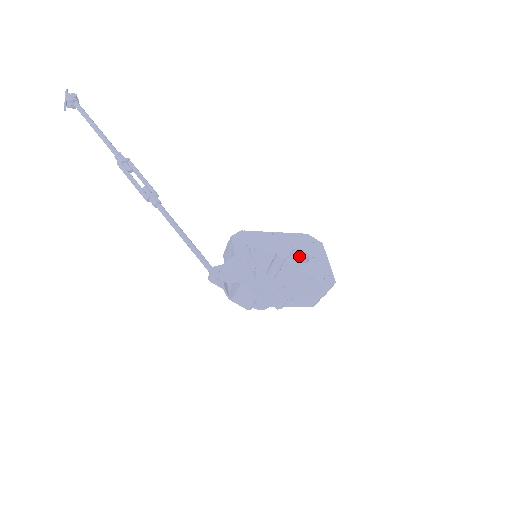
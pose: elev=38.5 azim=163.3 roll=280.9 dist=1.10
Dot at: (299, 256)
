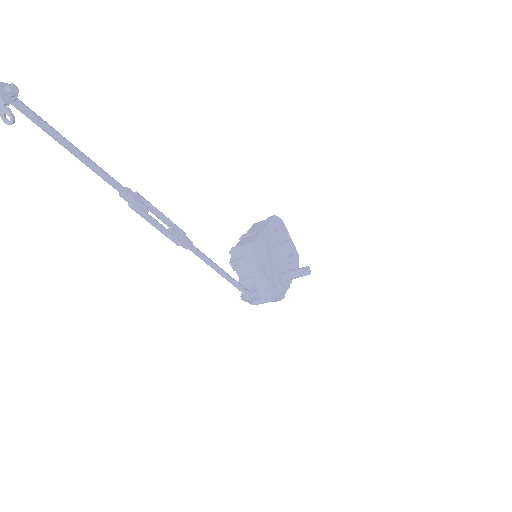
Dot at: occluded
